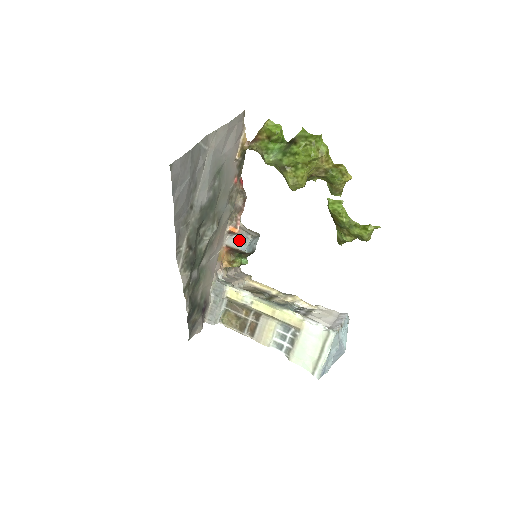
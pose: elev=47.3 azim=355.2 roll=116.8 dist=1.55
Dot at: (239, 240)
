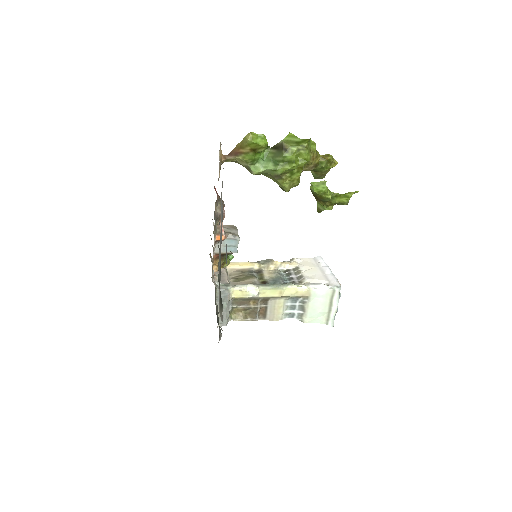
Dot at: (227, 245)
